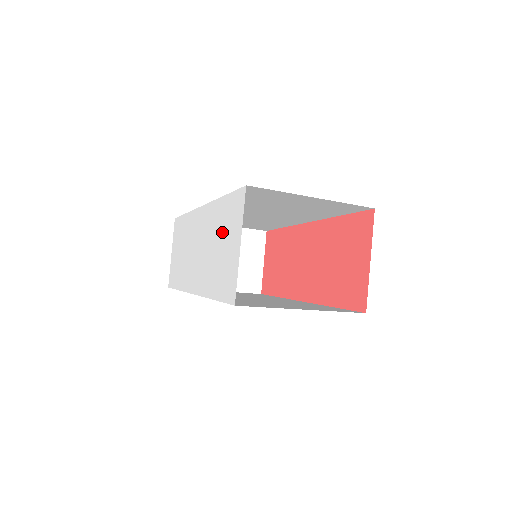
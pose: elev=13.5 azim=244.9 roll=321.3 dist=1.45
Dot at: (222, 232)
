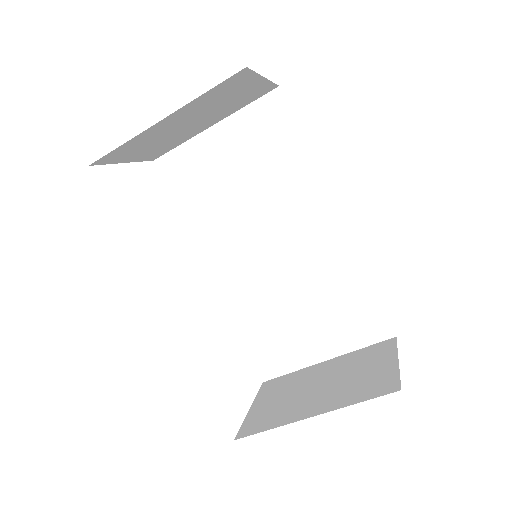
Dot at: occluded
